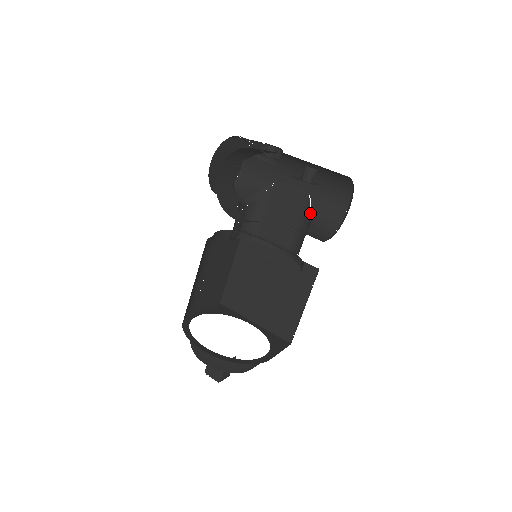
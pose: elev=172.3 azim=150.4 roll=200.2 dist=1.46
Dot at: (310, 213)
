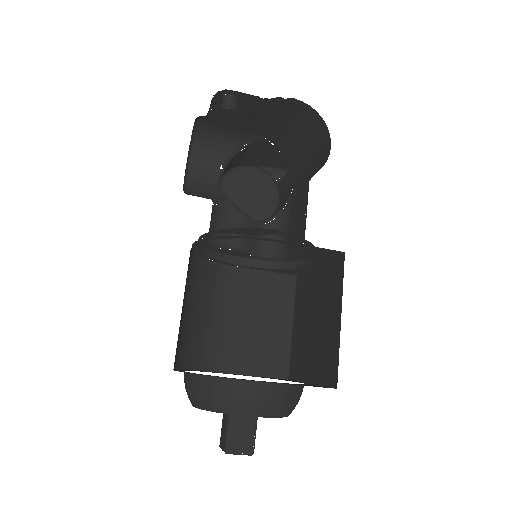
Dot at: occluded
